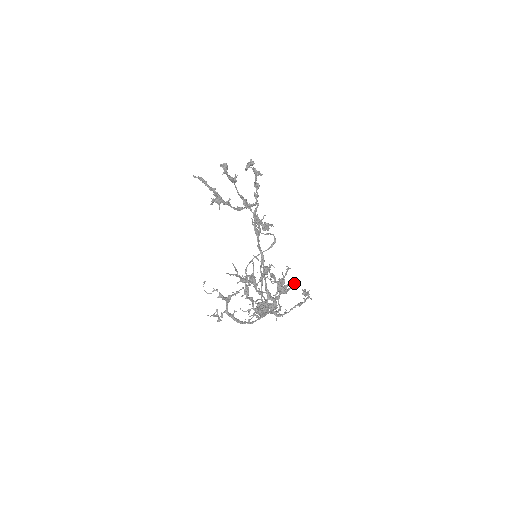
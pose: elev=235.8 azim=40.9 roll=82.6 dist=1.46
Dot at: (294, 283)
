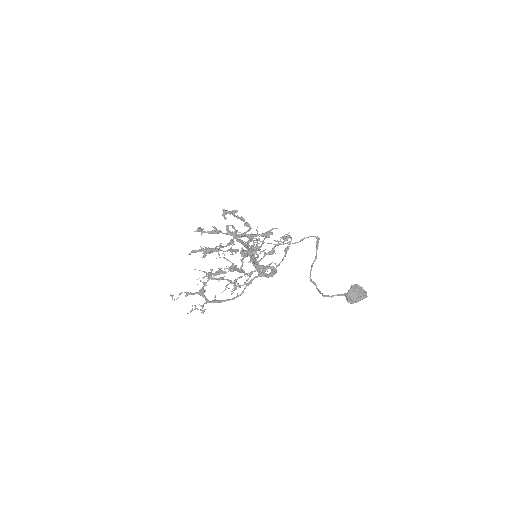
Dot at: (282, 242)
